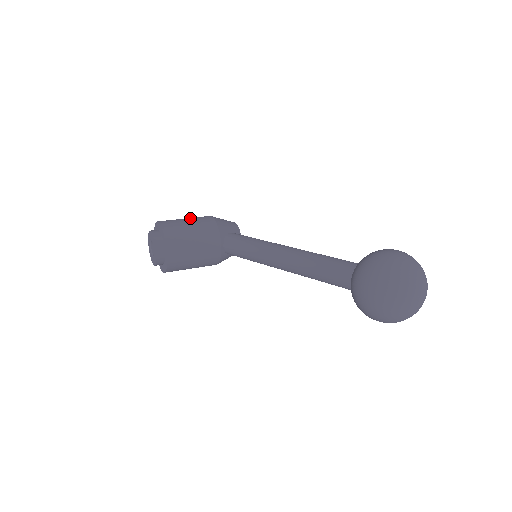
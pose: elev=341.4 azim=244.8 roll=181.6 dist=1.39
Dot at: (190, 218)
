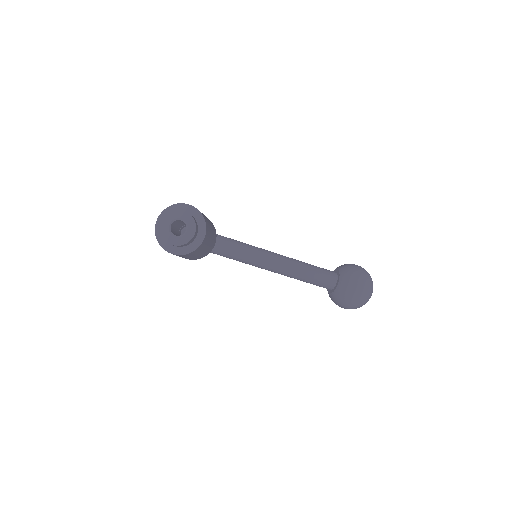
Dot at: occluded
